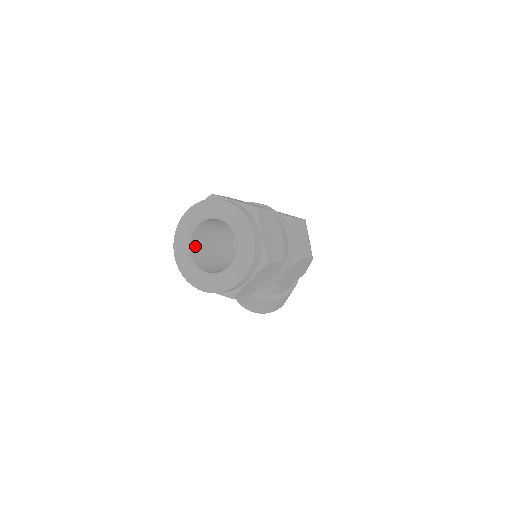
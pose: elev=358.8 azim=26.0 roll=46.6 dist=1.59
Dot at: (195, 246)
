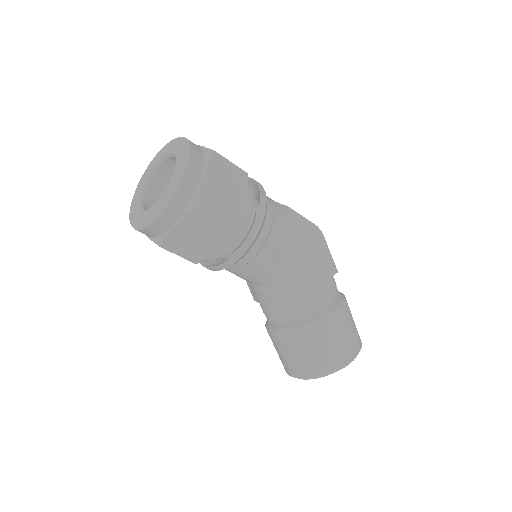
Dot at: occluded
